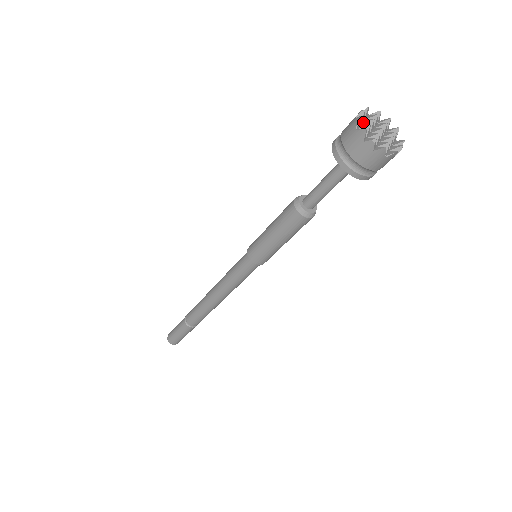
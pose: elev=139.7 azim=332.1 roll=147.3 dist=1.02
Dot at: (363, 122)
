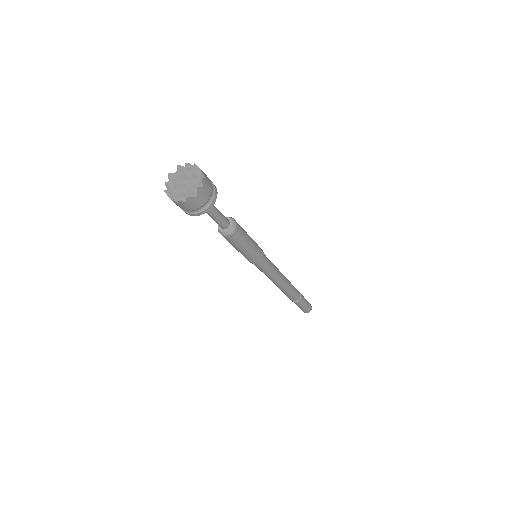
Dot at: (173, 186)
